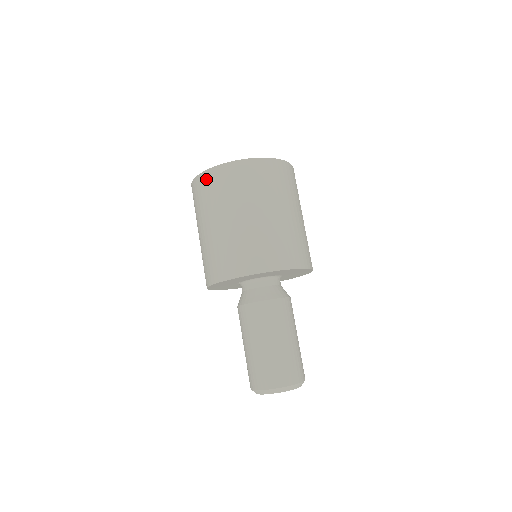
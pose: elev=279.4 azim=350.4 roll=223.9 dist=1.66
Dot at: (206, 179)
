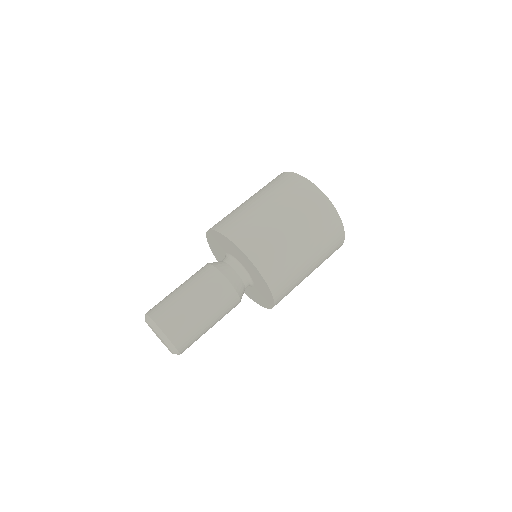
Dot at: (286, 176)
